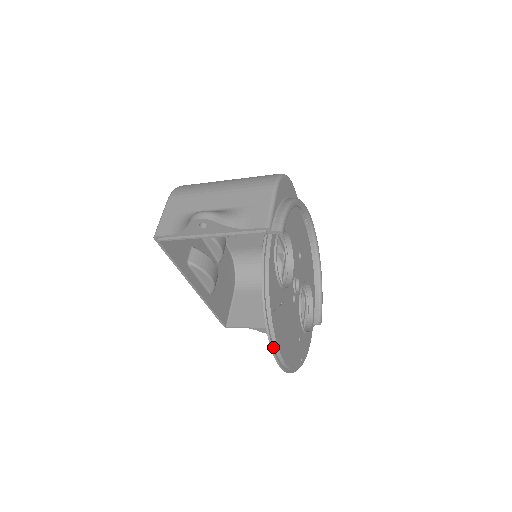
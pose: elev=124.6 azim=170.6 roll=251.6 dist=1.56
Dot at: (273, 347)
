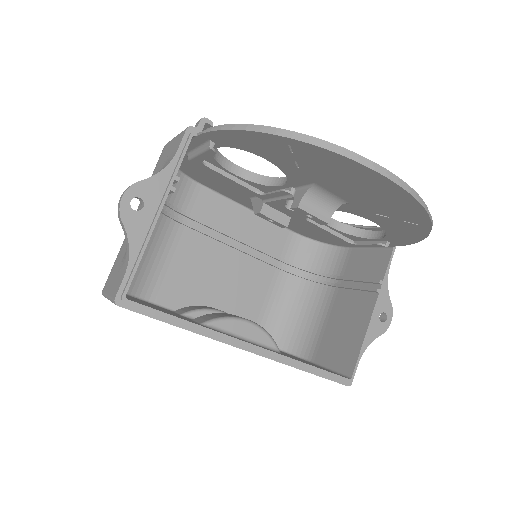
Dot at: (349, 157)
